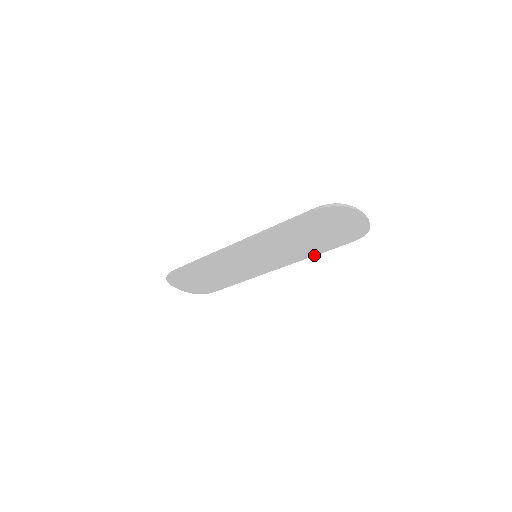
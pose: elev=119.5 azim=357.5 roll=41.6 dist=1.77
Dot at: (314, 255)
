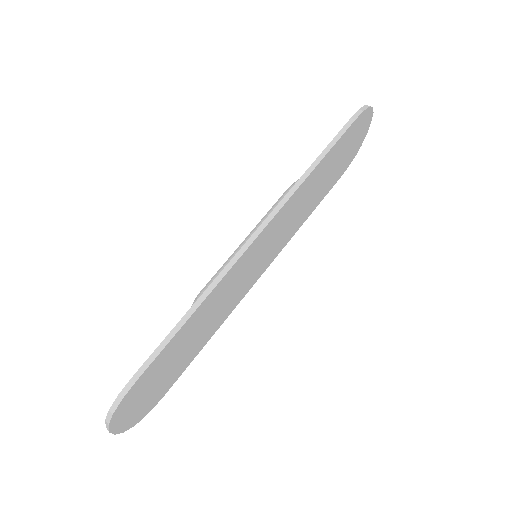
Dot at: (304, 221)
